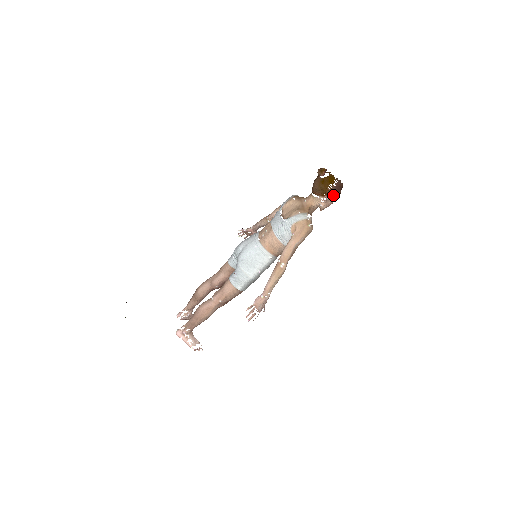
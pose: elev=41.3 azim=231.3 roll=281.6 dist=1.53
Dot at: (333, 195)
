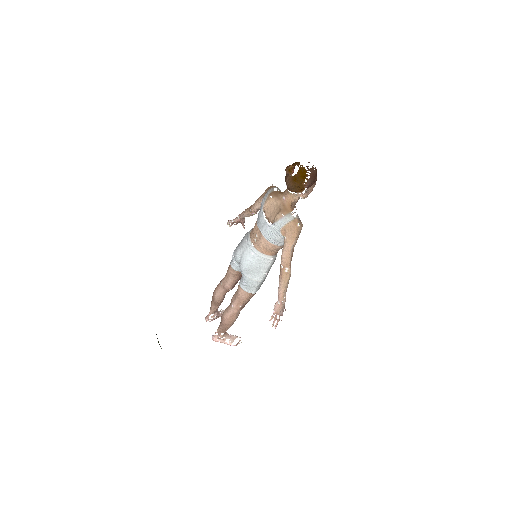
Dot at: (310, 186)
